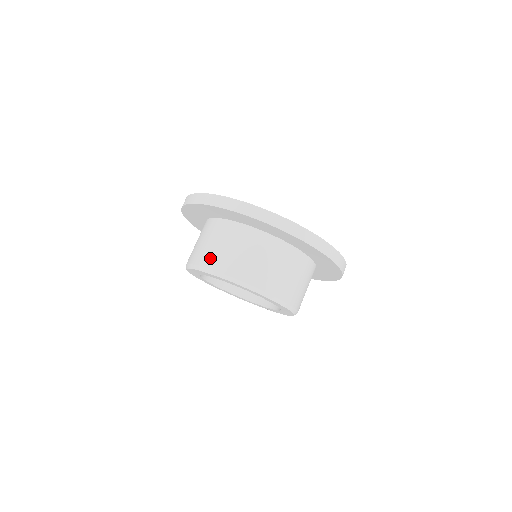
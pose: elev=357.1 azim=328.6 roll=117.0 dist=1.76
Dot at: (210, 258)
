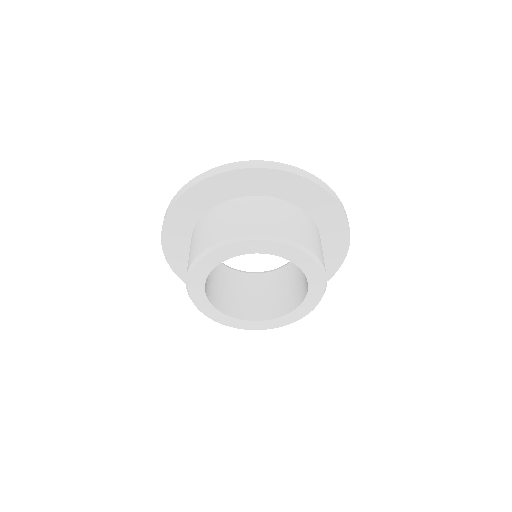
Dot at: (225, 231)
